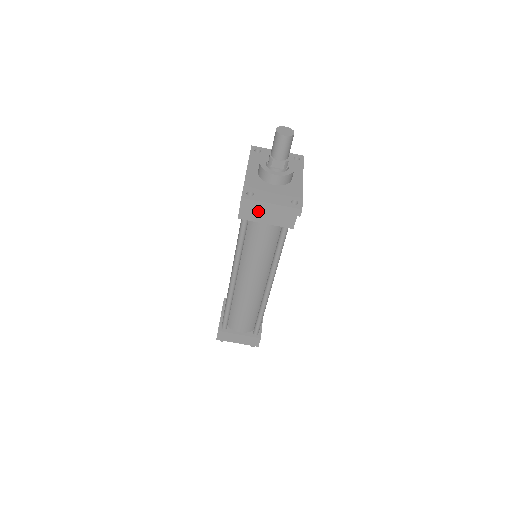
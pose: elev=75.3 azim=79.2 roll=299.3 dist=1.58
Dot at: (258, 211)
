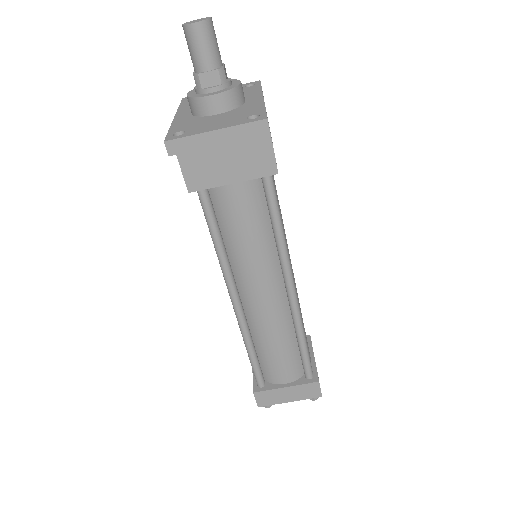
Dot at: (211, 166)
